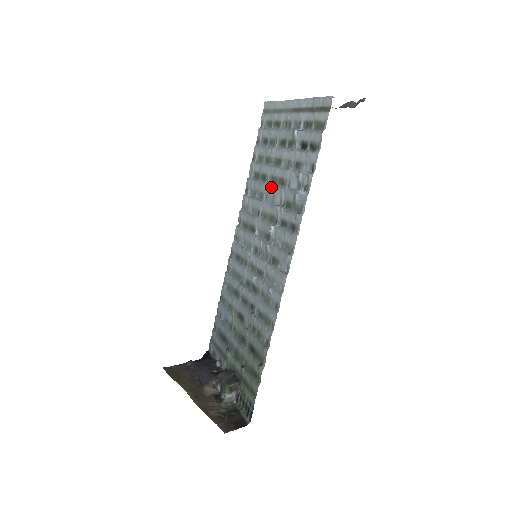
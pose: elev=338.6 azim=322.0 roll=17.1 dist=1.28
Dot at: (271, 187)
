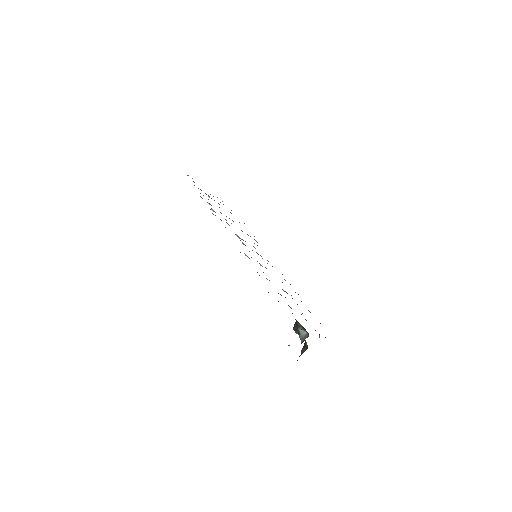
Dot at: occluded
